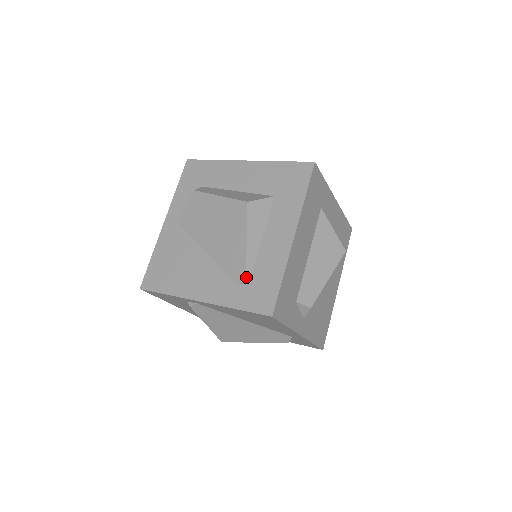
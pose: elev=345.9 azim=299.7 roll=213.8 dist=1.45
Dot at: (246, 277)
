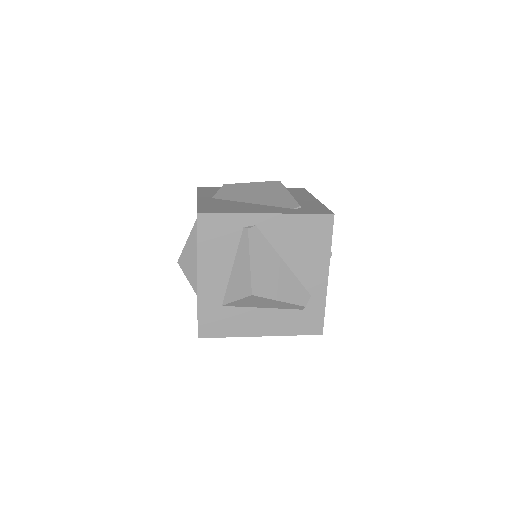
Dot at: (299, 205)
